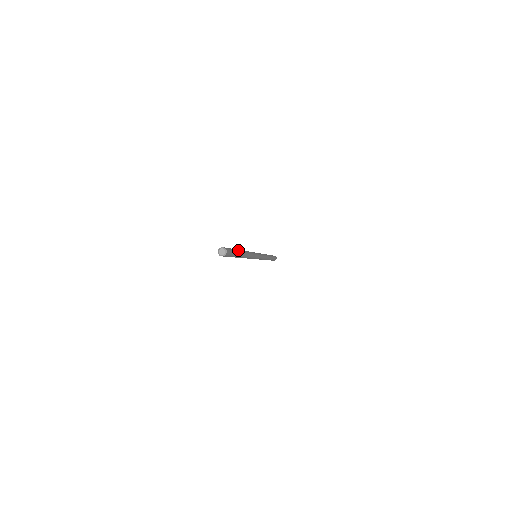
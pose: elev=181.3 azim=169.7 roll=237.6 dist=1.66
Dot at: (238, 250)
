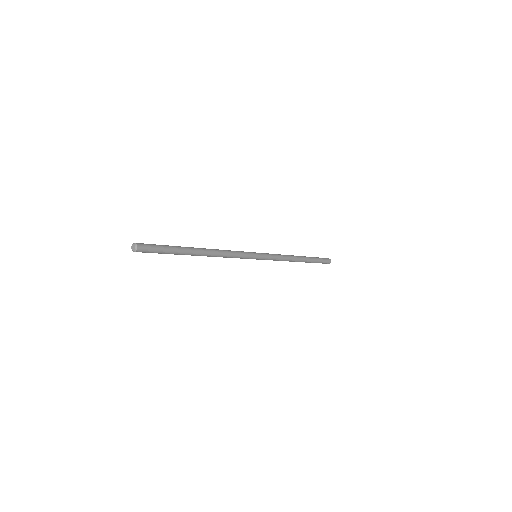
Dot at: (183, 248)
